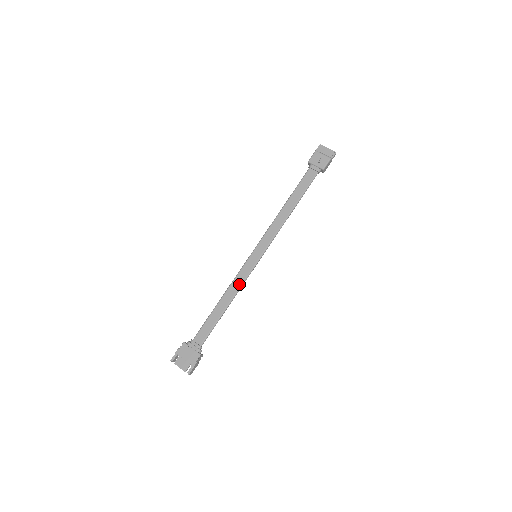
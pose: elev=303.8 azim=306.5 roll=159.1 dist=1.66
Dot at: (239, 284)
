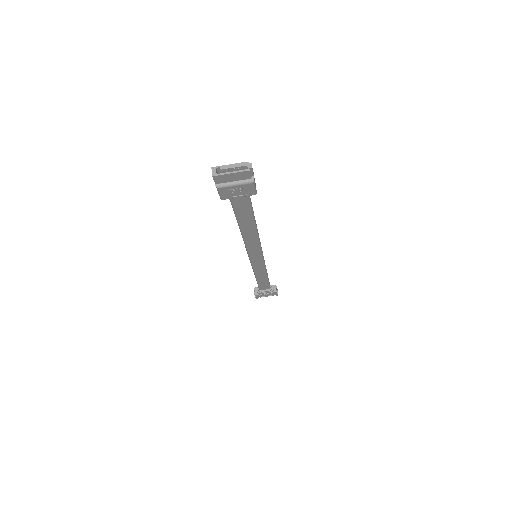
Dot at: (262, 270)
